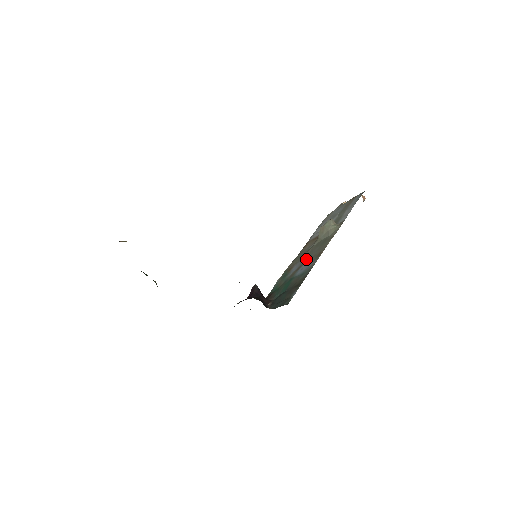
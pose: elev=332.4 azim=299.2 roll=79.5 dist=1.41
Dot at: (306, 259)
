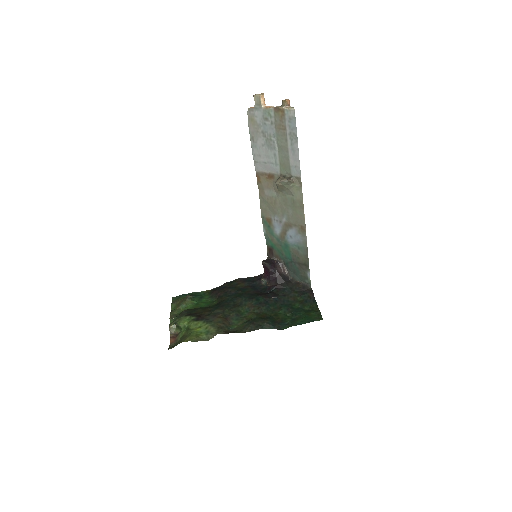
Dot at: (285, 222)
